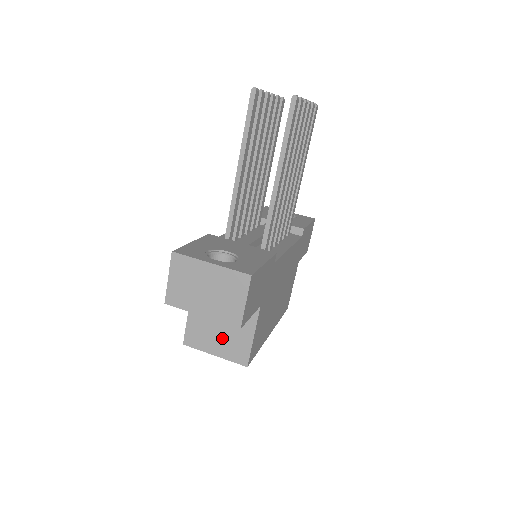
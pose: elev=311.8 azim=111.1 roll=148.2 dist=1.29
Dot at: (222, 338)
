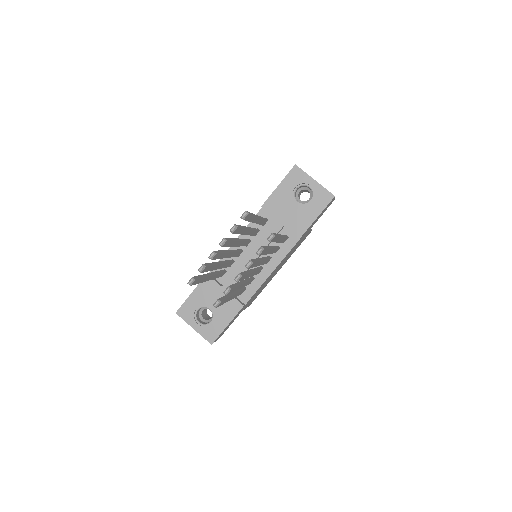
Dot at: occluded
